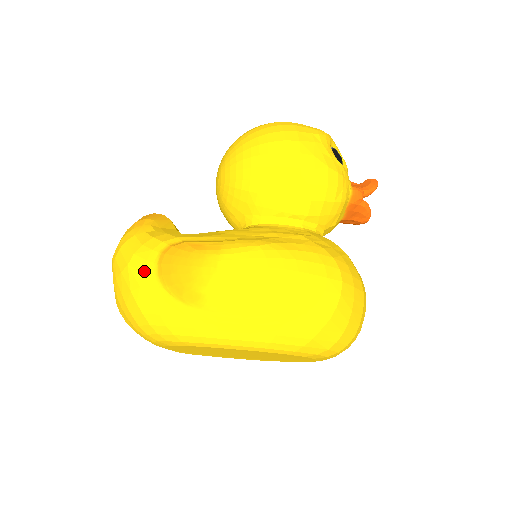
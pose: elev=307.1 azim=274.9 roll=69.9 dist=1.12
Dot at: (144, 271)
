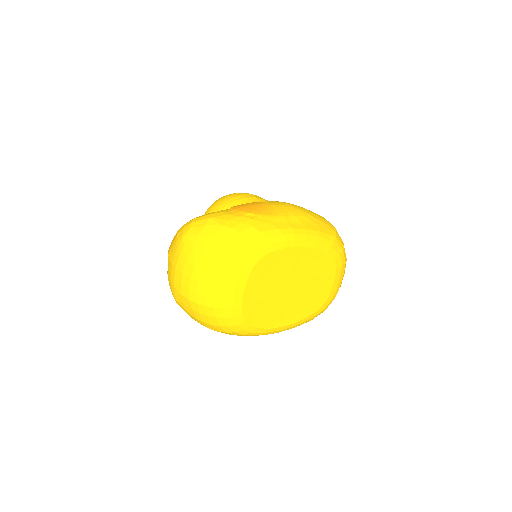
Dot at: (226, 214)
